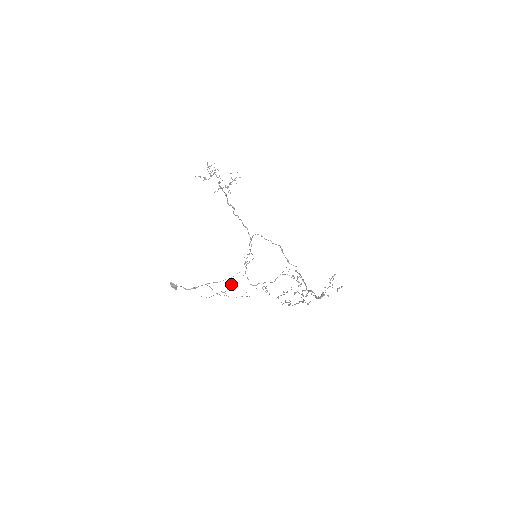
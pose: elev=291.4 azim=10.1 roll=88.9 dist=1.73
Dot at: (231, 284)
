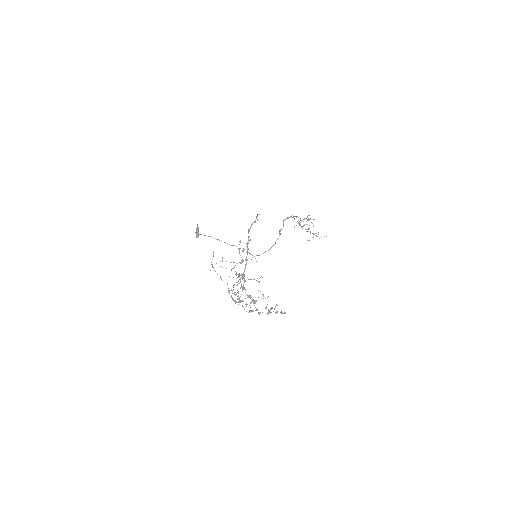
Dot at: occluded
